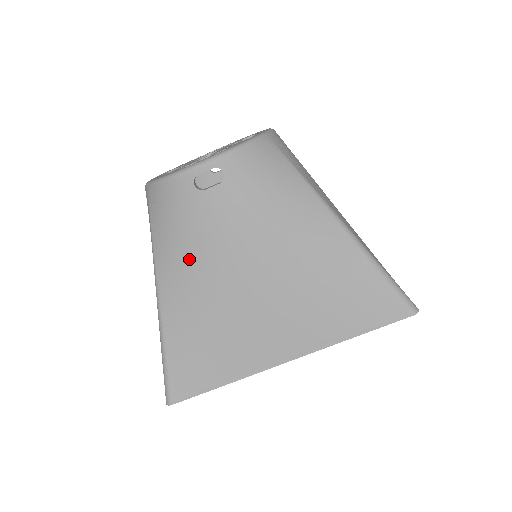
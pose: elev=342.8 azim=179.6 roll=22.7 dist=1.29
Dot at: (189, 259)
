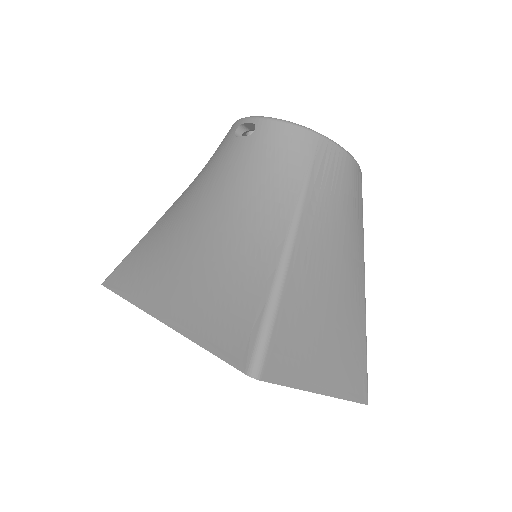
Dot at: (194, 187)
